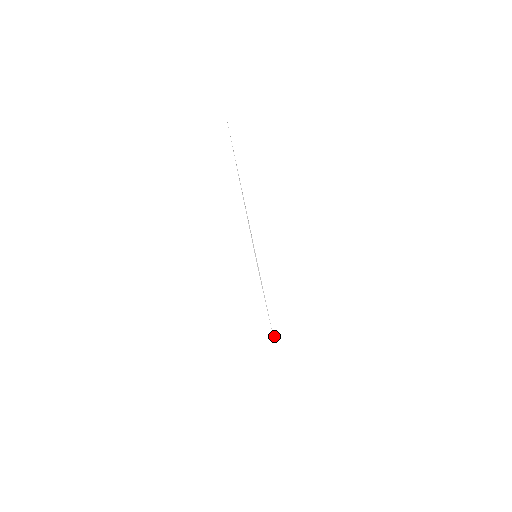
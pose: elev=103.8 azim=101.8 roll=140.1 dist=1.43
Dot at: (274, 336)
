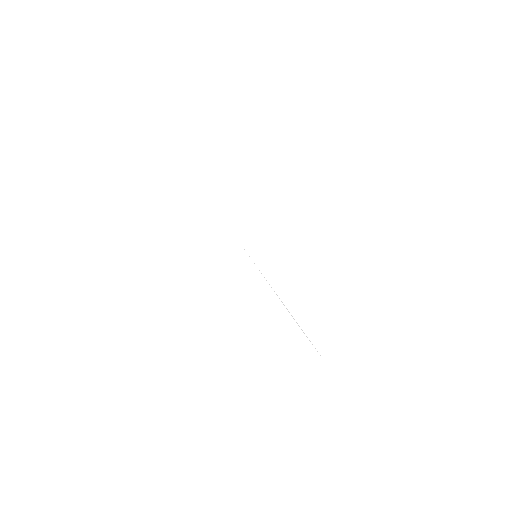
Dot at: (296, 322)
